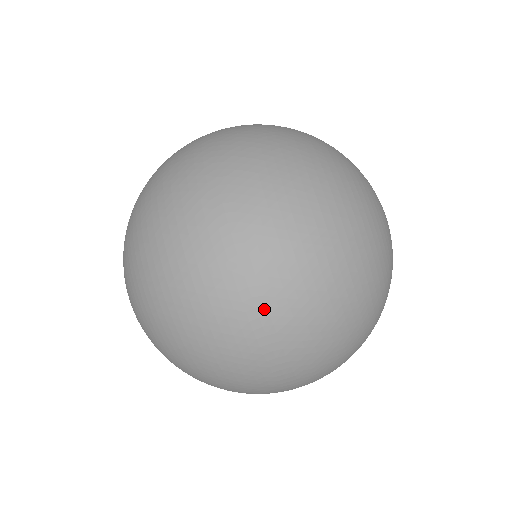
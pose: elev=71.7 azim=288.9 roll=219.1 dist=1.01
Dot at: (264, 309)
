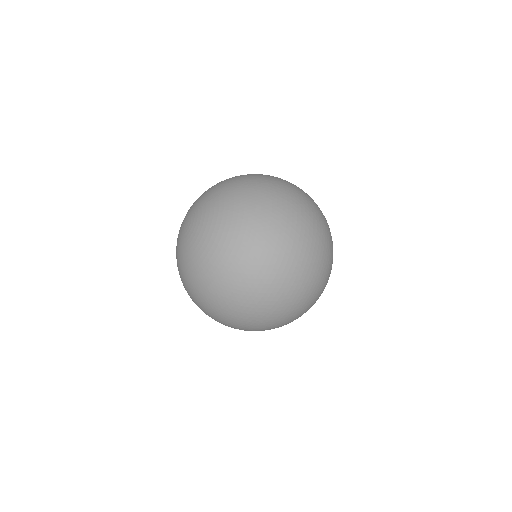
Dot at: (245, 329)
